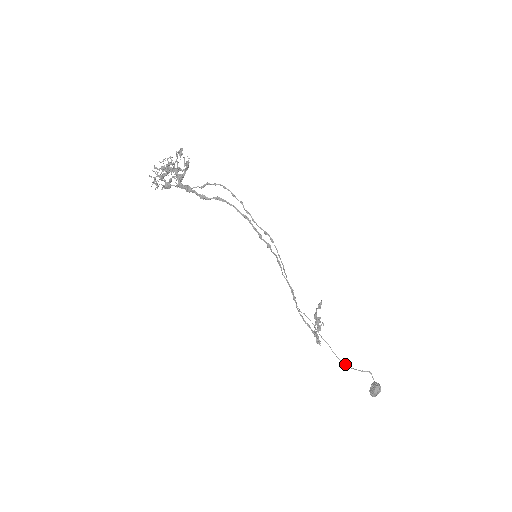
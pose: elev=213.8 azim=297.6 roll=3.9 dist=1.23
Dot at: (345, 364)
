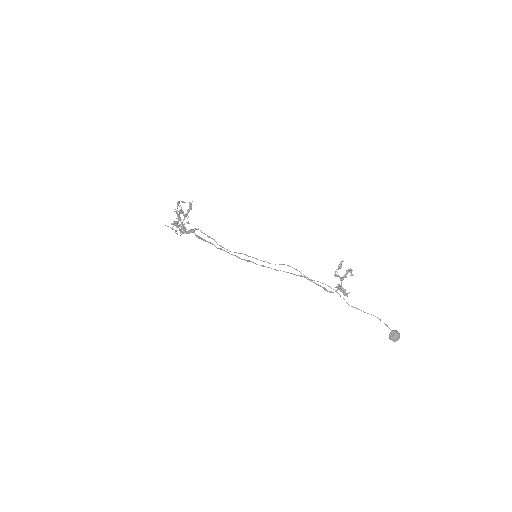
Dot at: (368, 313)
